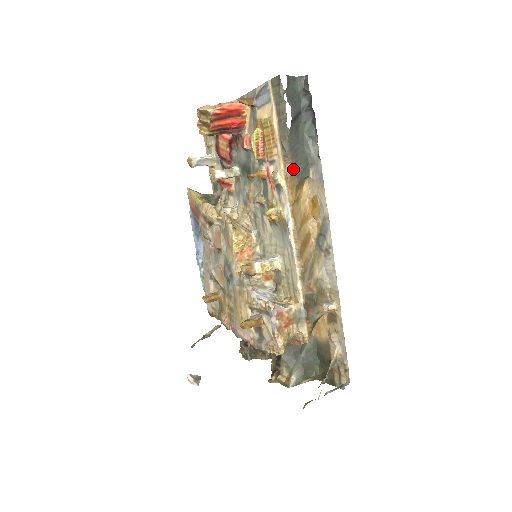
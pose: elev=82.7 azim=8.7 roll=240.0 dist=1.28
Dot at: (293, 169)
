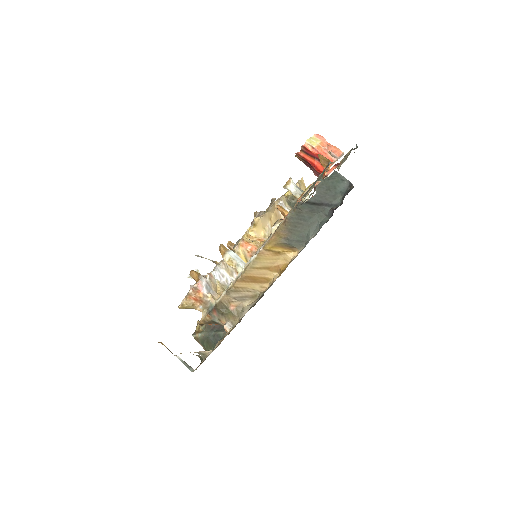
Dot at: (285, 231)
